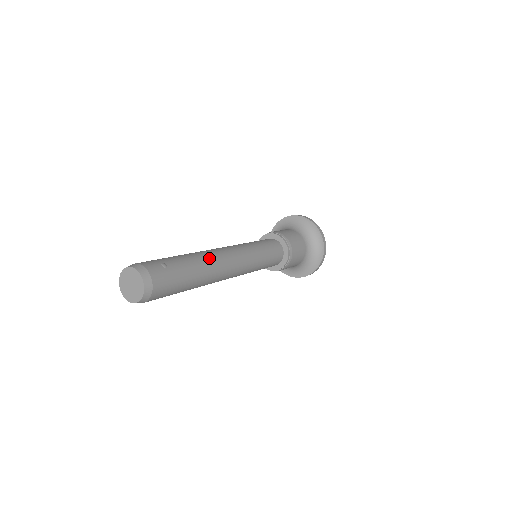
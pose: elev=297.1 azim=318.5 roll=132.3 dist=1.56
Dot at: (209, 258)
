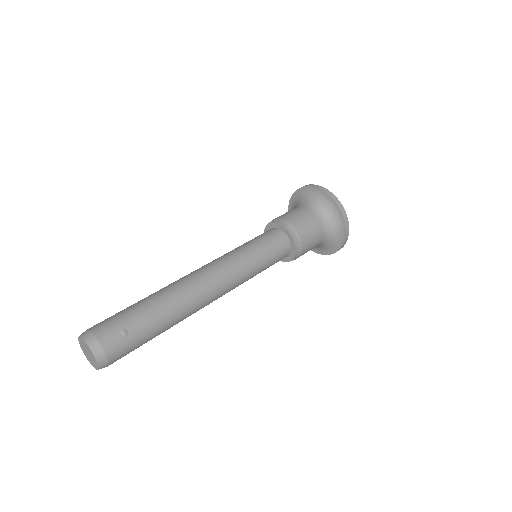
Dot at: (185, 301)
